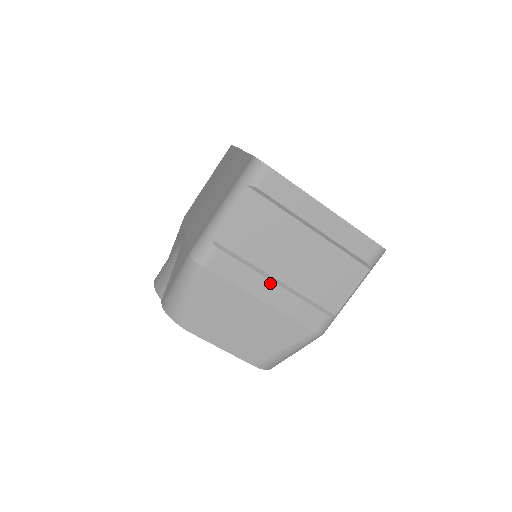
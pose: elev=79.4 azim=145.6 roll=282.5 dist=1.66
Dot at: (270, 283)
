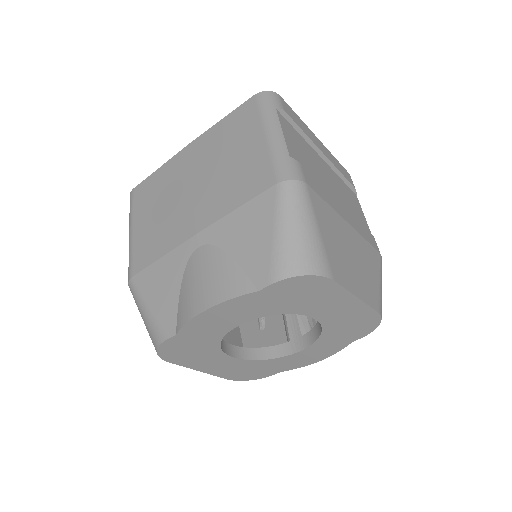
Dot at: (339, 204)
